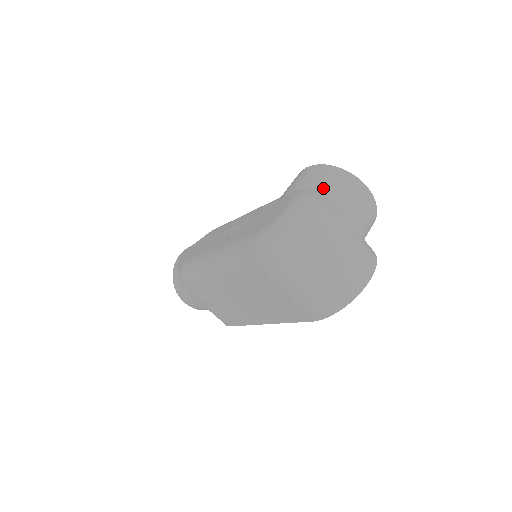
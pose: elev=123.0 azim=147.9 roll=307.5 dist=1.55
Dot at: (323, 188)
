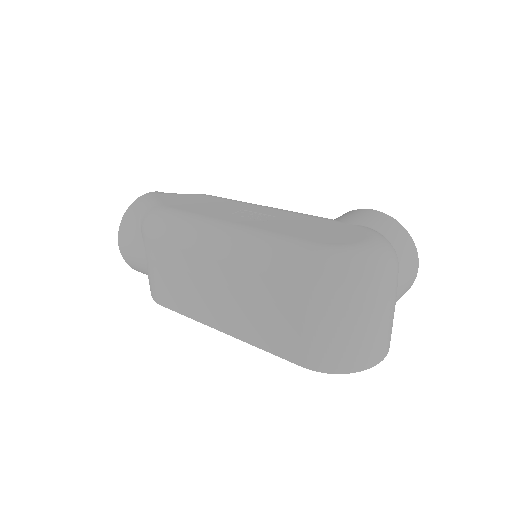
Dot at: (394, 243)
